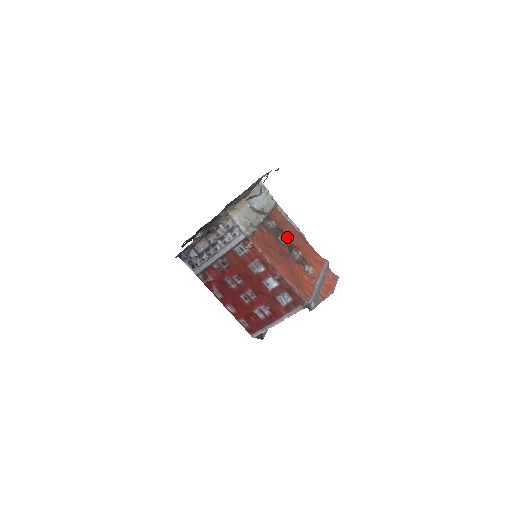
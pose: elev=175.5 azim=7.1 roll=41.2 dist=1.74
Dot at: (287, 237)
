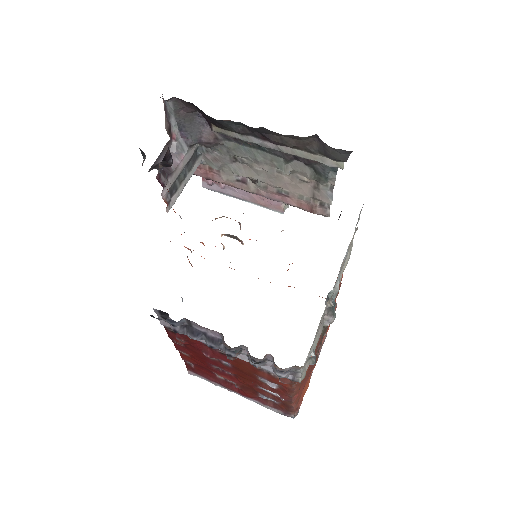
Dot at: occluded
